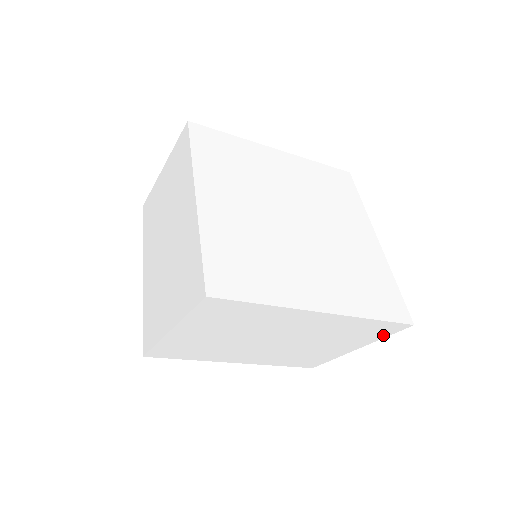
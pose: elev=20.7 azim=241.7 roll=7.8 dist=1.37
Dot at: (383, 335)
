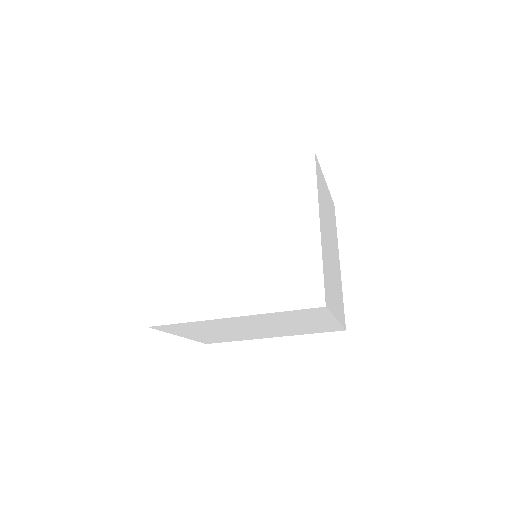
Dot at: (325, 313)
